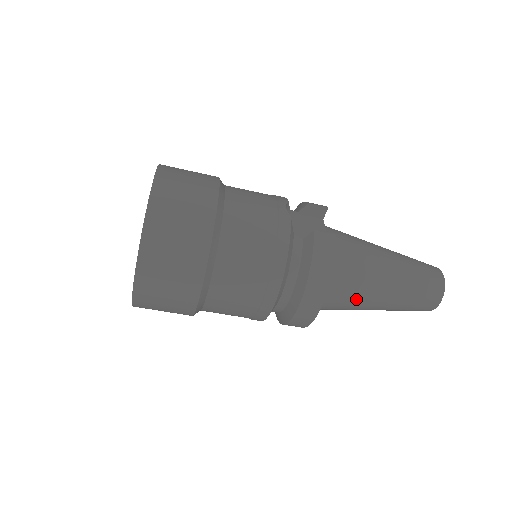
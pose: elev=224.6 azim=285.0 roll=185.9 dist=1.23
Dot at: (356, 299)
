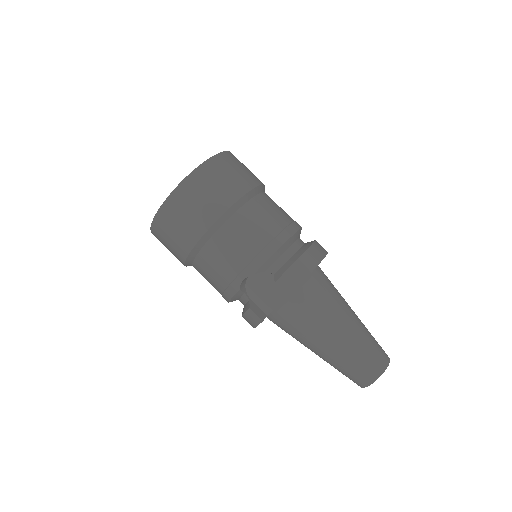
Dot at: (338, 295)
